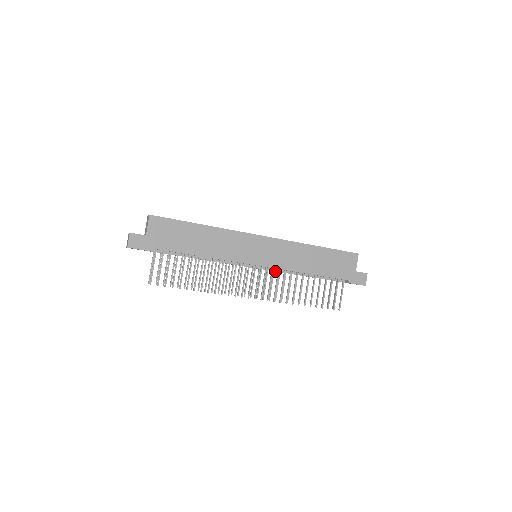
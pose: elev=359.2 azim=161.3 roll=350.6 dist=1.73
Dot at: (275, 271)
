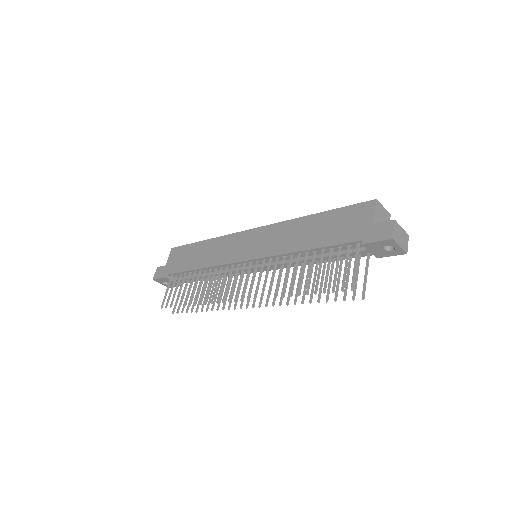
Dot at: (272, 265)
